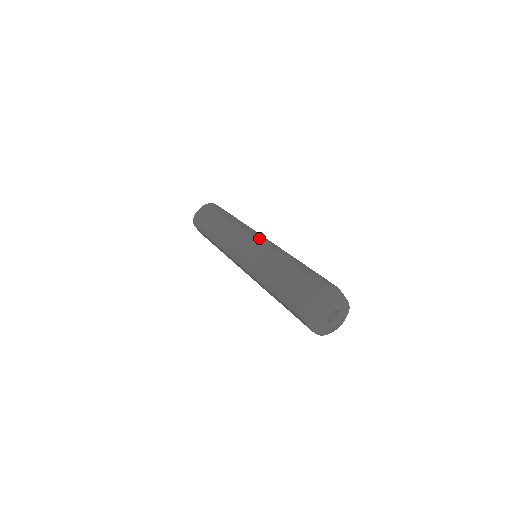
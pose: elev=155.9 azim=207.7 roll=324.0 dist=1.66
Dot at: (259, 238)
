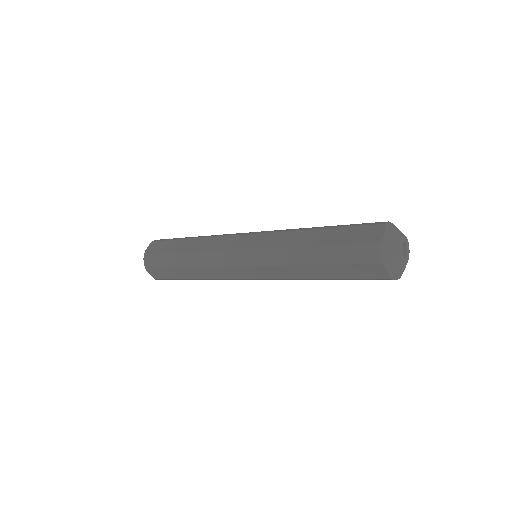
Dot at: (257, 232)
